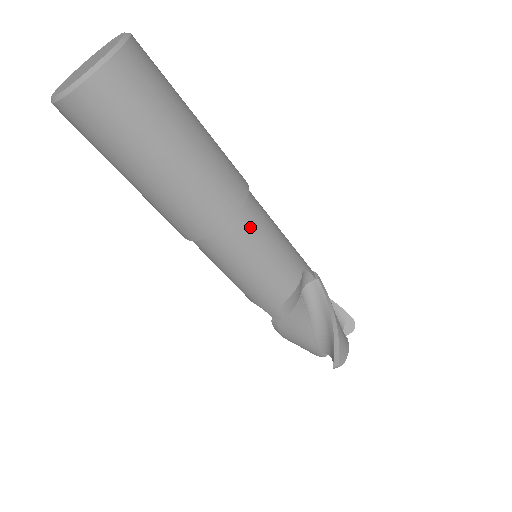
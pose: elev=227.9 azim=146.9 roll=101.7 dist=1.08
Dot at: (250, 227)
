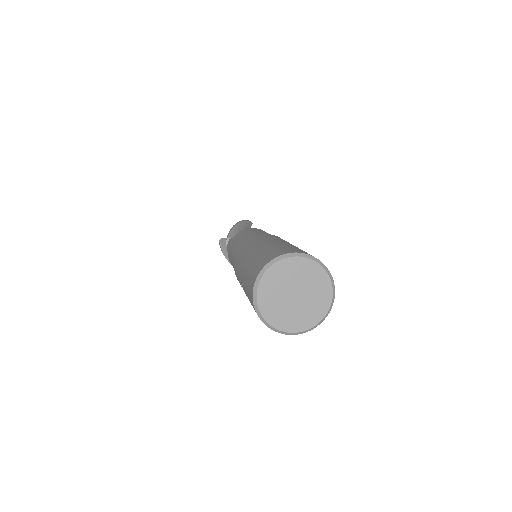
Dot at: occluded
